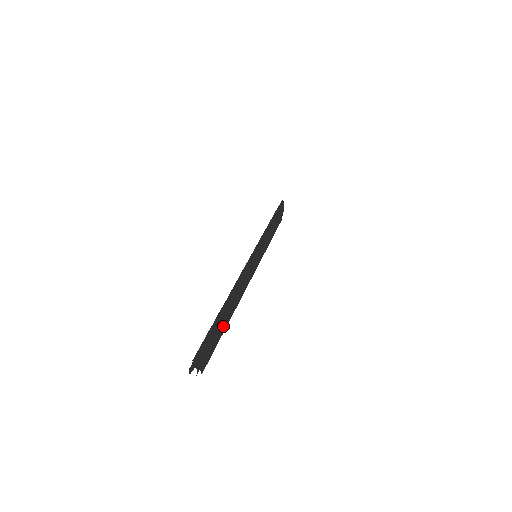
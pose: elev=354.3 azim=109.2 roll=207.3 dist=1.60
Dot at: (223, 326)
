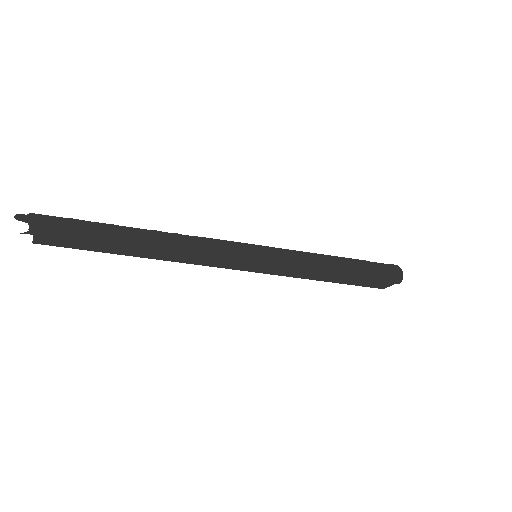
Dot at: (114, 247)
